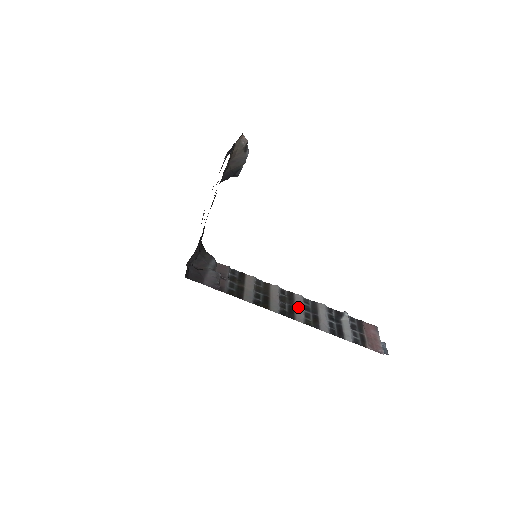
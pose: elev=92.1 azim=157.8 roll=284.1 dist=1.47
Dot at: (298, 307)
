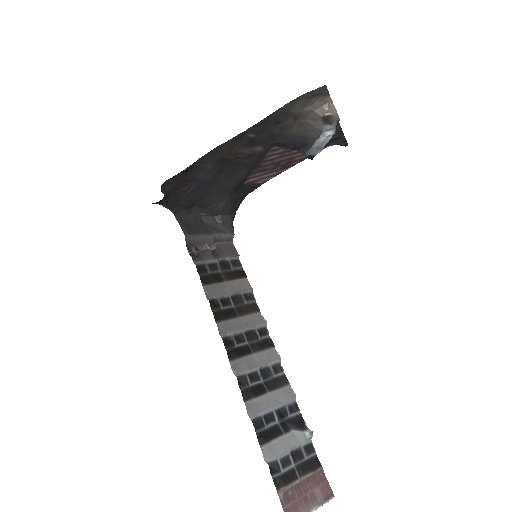
Dot at: (256, 359)
